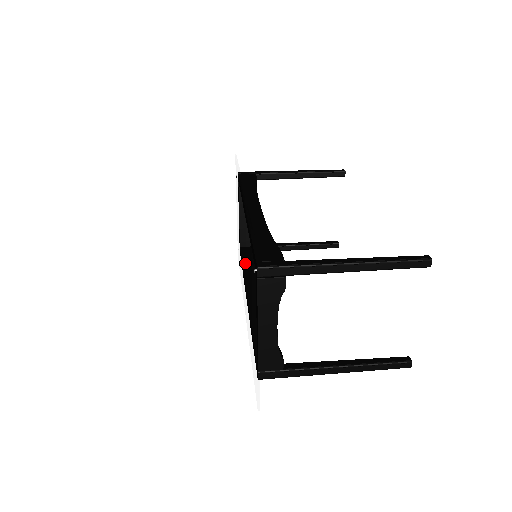
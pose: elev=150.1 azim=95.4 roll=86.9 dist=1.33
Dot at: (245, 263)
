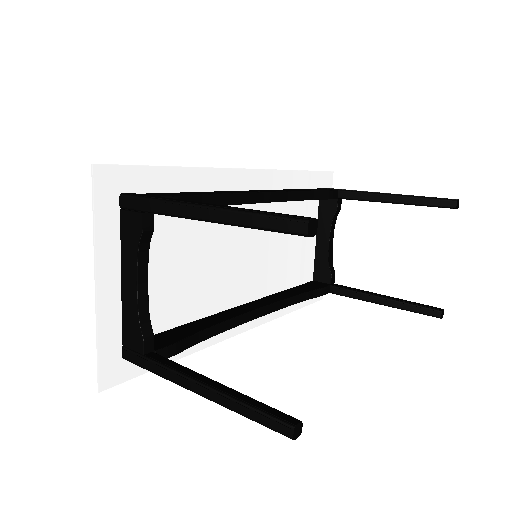
Dot at: (230, 254)
